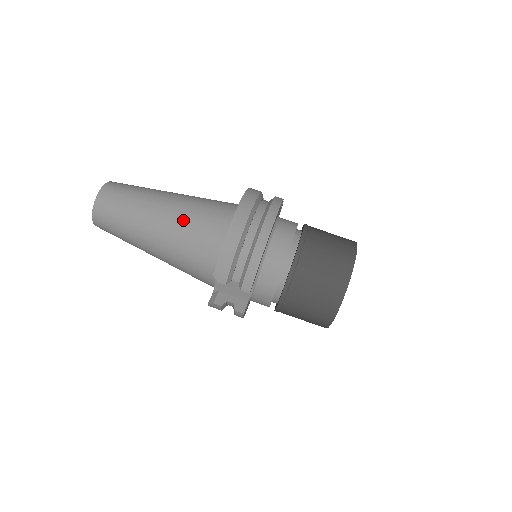
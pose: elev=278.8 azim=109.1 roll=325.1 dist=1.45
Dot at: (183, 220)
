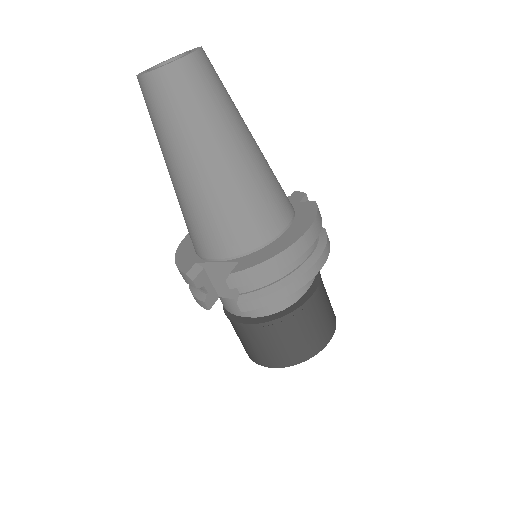
Dot at: (246, 186)
